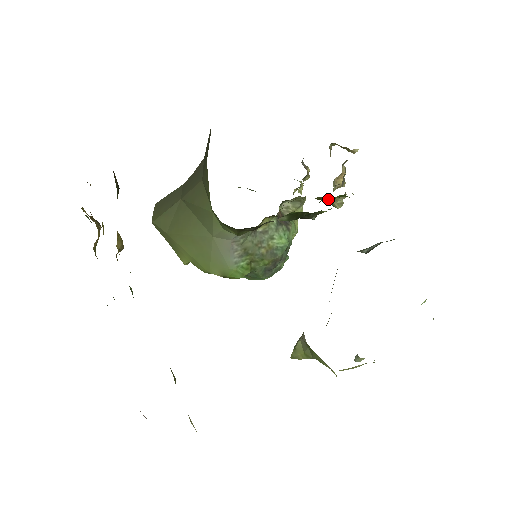
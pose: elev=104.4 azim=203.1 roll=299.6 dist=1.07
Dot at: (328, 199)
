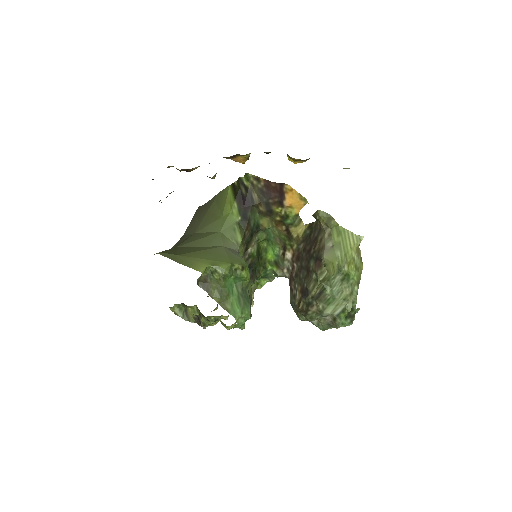
Dot at: occluded
